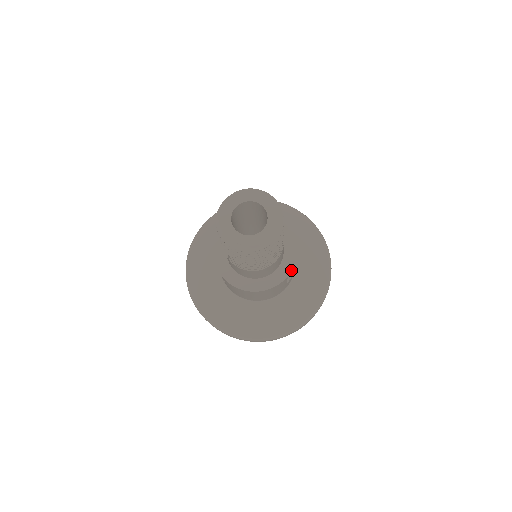
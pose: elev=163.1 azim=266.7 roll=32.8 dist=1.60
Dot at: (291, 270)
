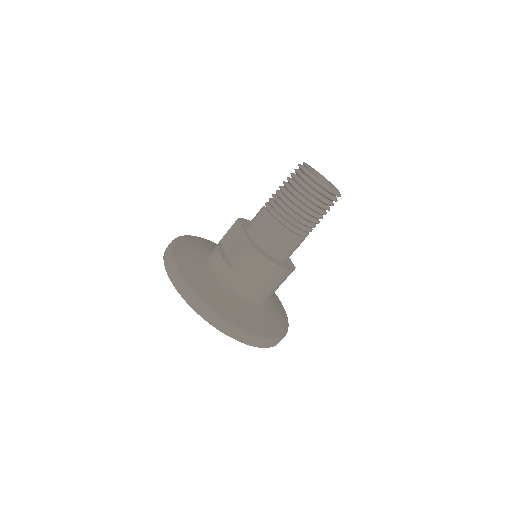
Dot at: occluded
